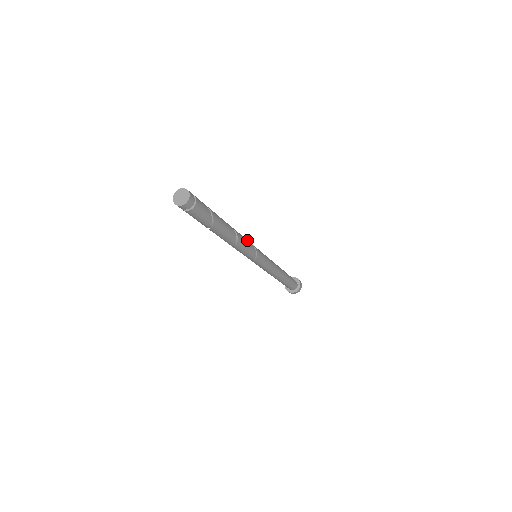
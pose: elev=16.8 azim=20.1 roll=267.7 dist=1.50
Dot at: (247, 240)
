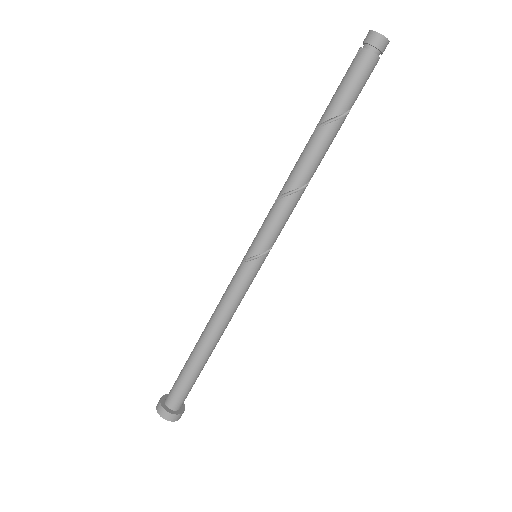
Dot at: occluded
